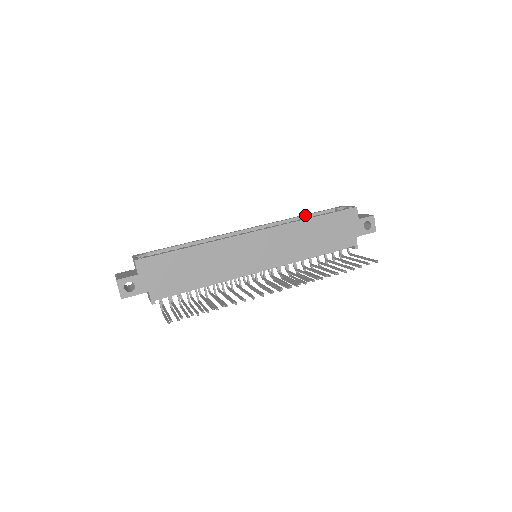
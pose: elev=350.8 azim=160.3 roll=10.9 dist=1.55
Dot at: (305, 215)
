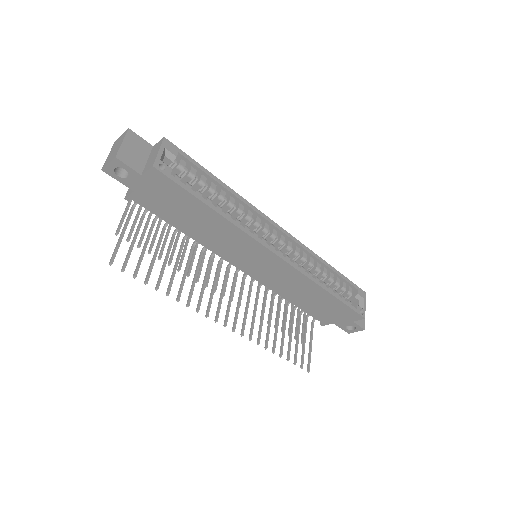
Dot at: (334, 271)
